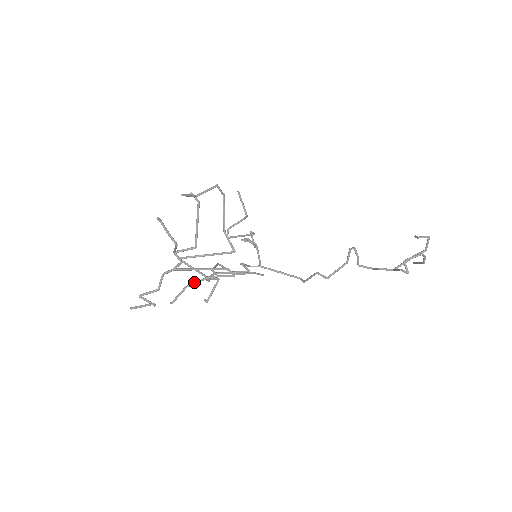
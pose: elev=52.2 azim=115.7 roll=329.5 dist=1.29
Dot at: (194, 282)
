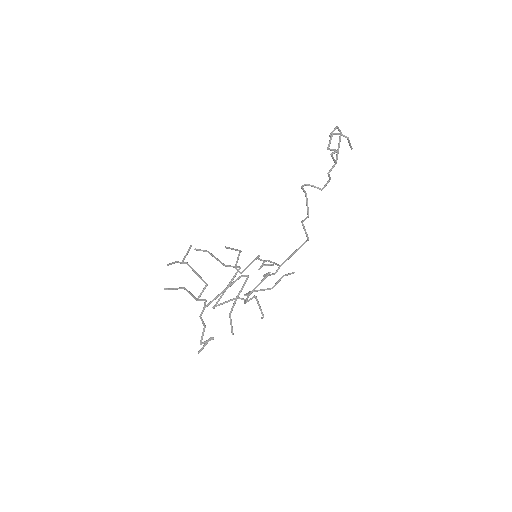
Dot at: (232, 307)
